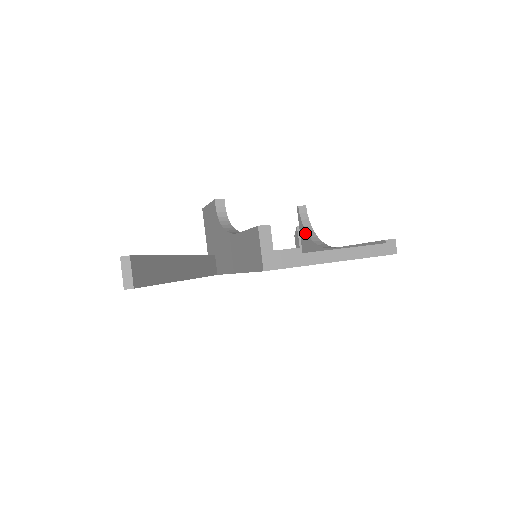
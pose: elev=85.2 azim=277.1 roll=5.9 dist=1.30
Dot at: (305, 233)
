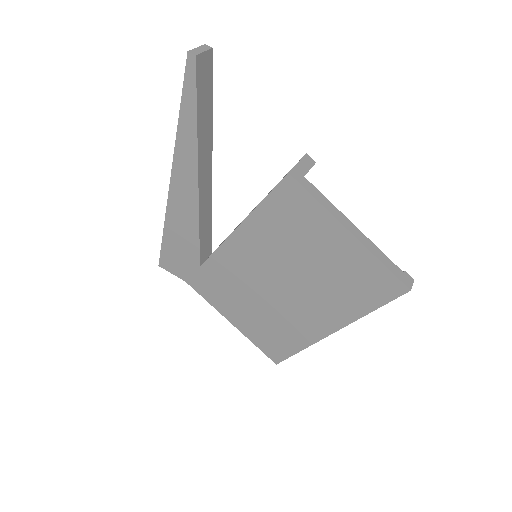
Dot at: occluded
